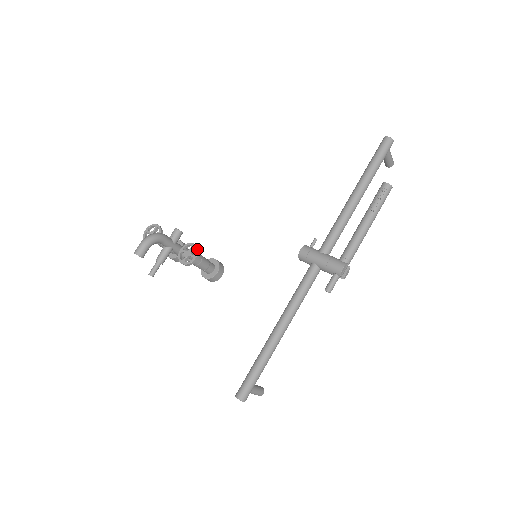
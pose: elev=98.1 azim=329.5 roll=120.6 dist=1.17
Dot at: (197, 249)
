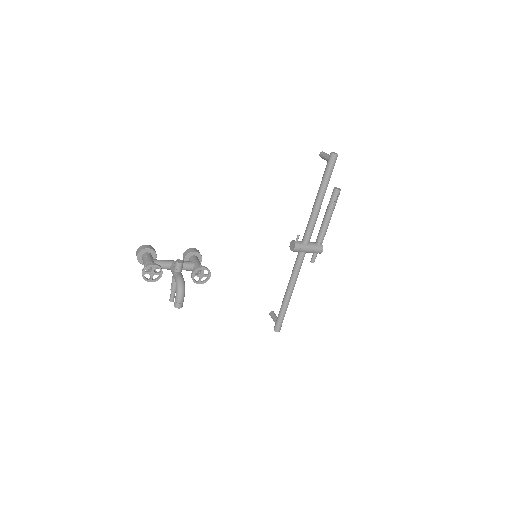
Dot at: (209, 270)
